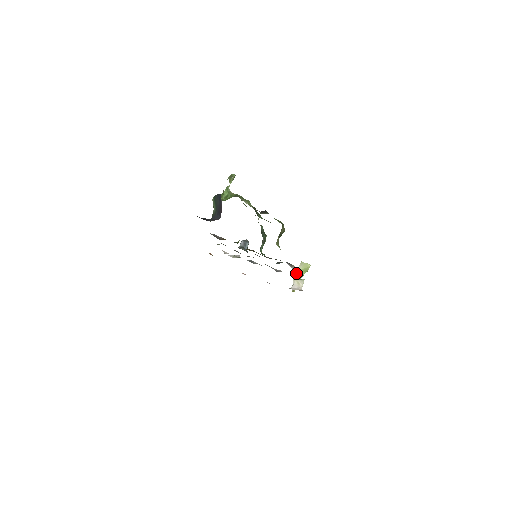
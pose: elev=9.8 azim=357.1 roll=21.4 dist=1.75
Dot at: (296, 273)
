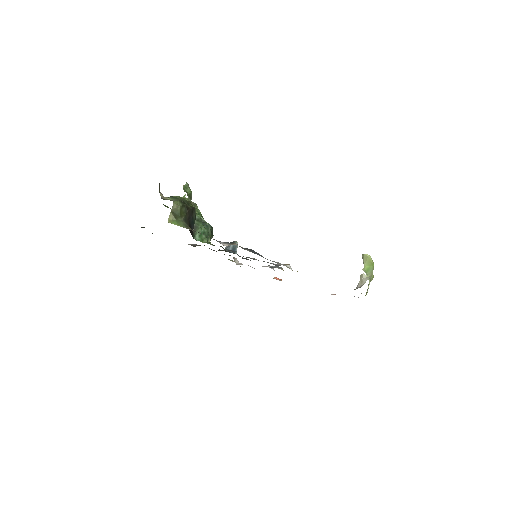
Dot at: occluded
